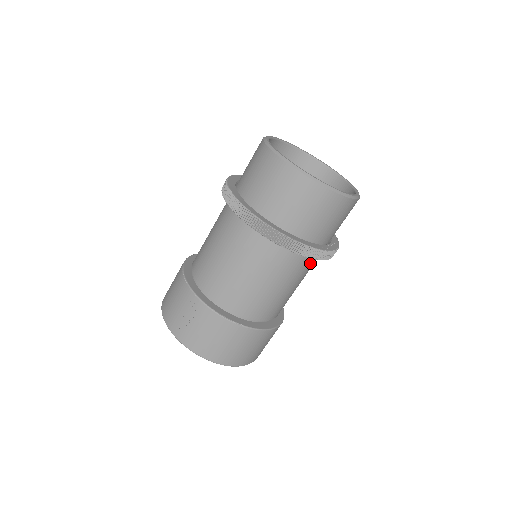
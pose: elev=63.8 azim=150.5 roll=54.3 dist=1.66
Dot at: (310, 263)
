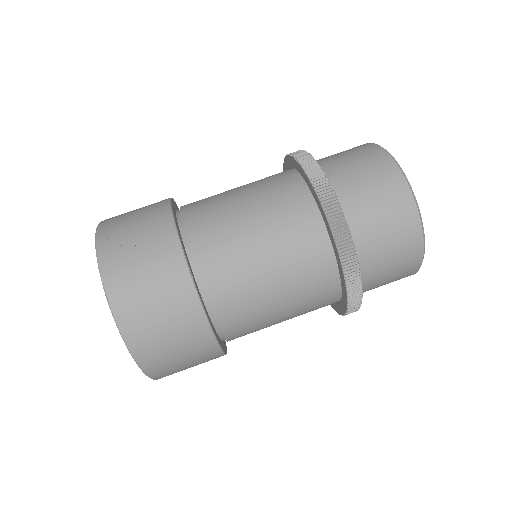
Dot at: (323, 291)
